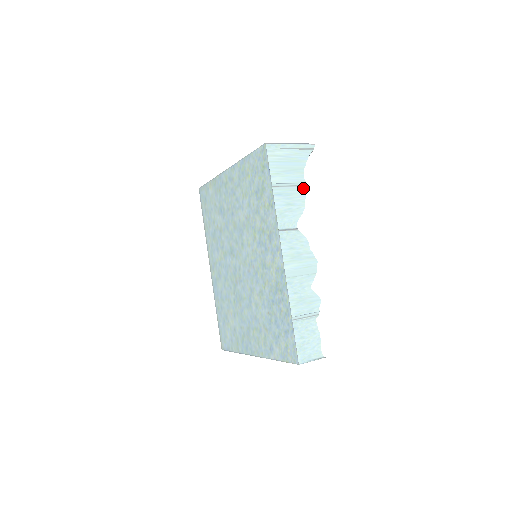
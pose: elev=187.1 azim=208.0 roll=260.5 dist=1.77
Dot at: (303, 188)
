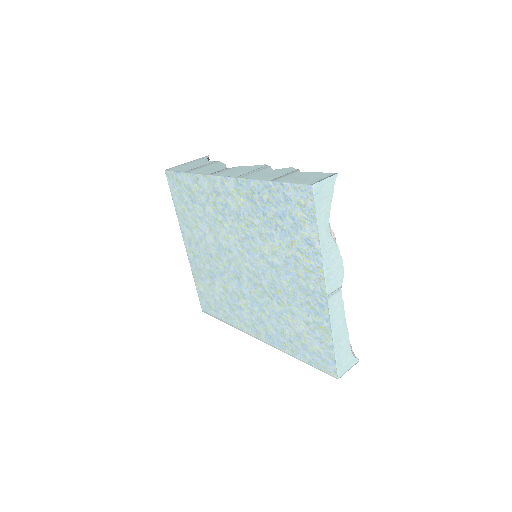
Dot at: (215, 163)
